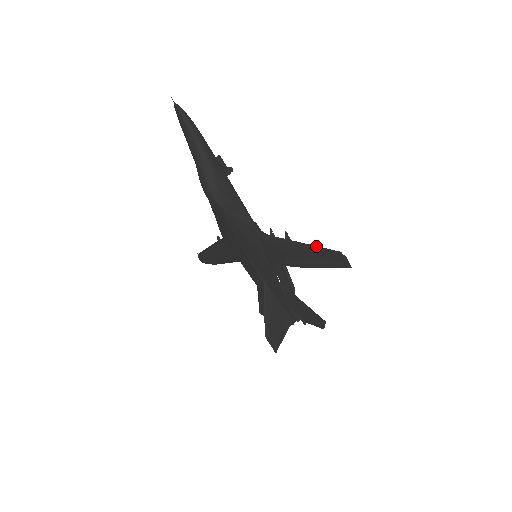
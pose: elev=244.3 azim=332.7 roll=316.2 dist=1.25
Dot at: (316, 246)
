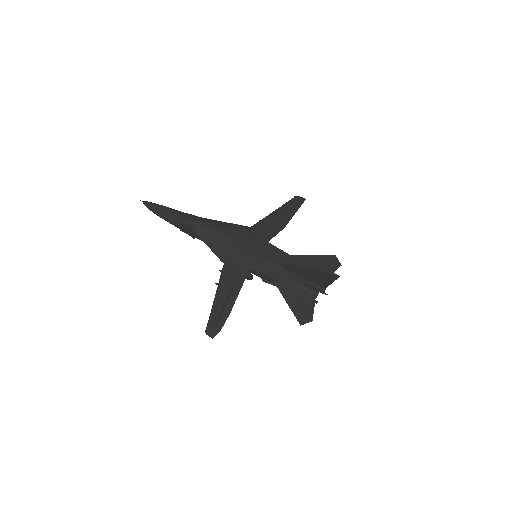
Dot at: (281, 206)
